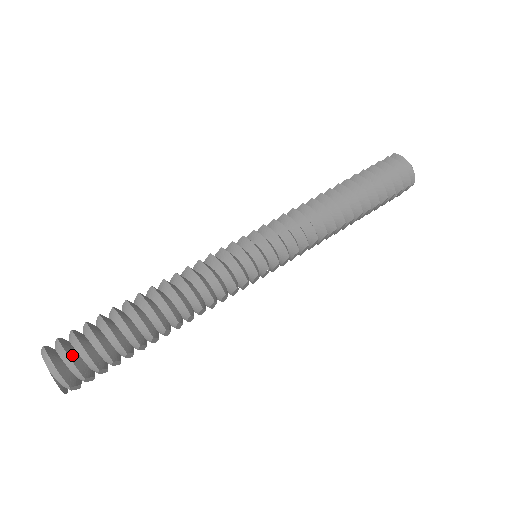
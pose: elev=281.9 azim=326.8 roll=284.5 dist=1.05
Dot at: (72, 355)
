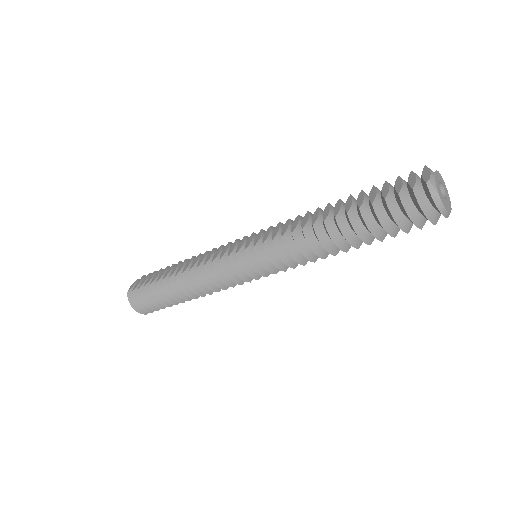
Dot at: (141, 305)
